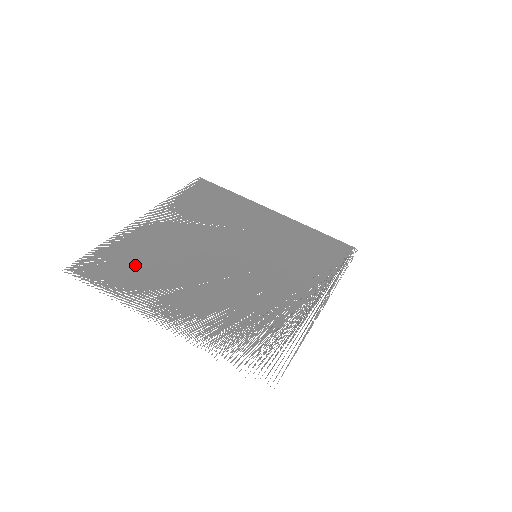
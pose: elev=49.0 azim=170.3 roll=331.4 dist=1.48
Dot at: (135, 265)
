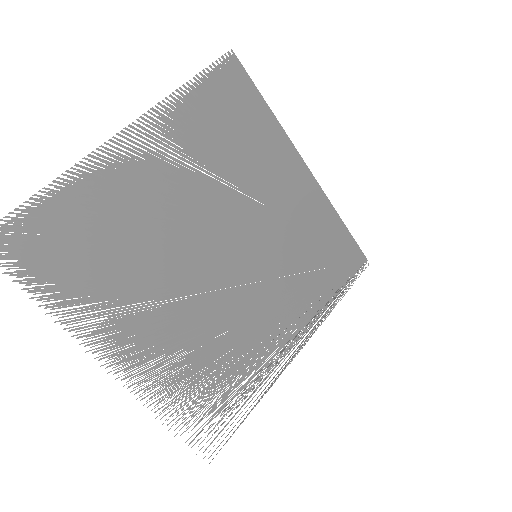
Dot at: (91, 250)
